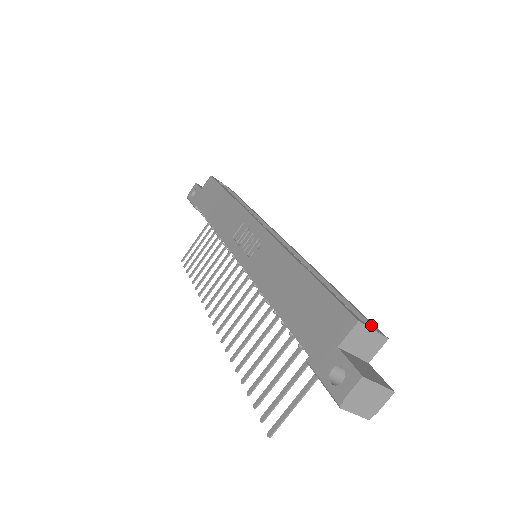
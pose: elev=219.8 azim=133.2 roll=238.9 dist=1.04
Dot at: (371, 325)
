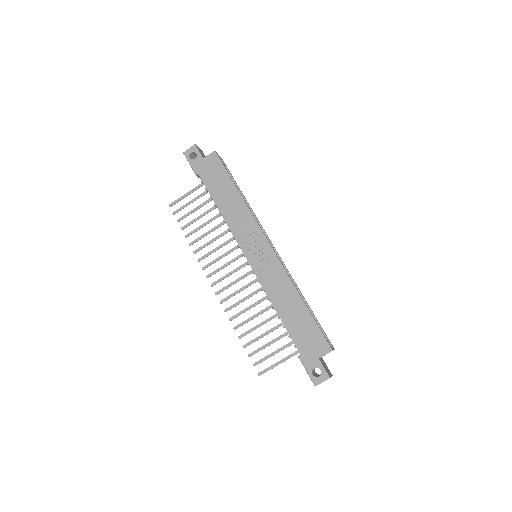
Dot at: (330, 343)
